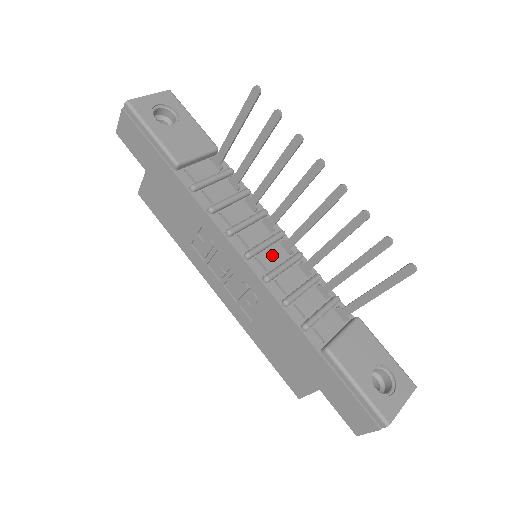
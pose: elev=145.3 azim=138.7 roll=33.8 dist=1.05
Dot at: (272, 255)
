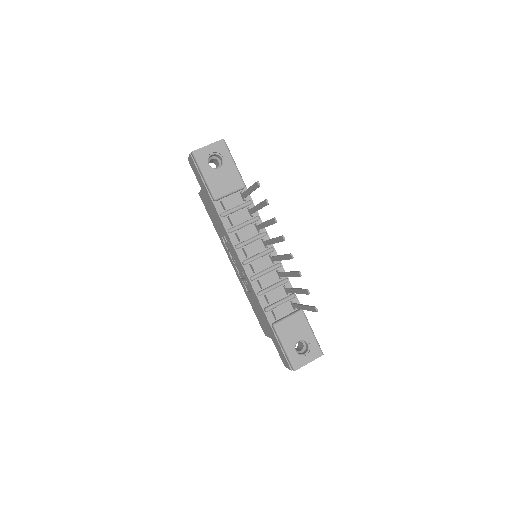
Dot at: (261, 263)
